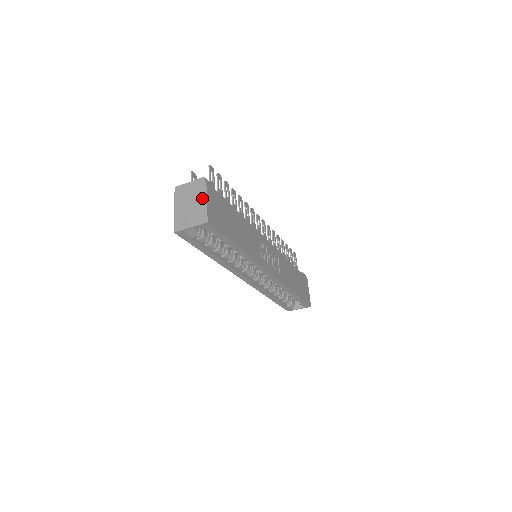
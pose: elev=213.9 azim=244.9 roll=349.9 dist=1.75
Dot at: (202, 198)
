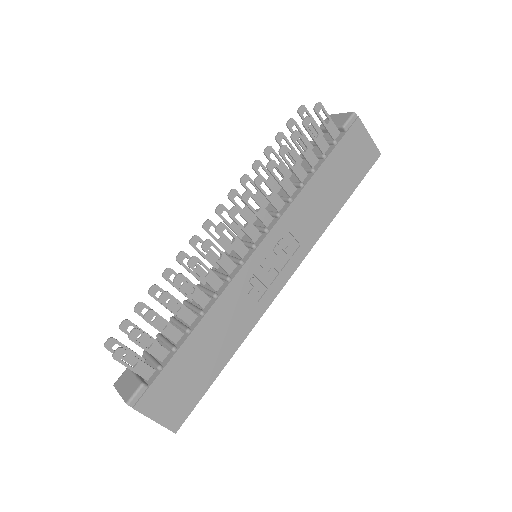
Dot at: (147, 416)
